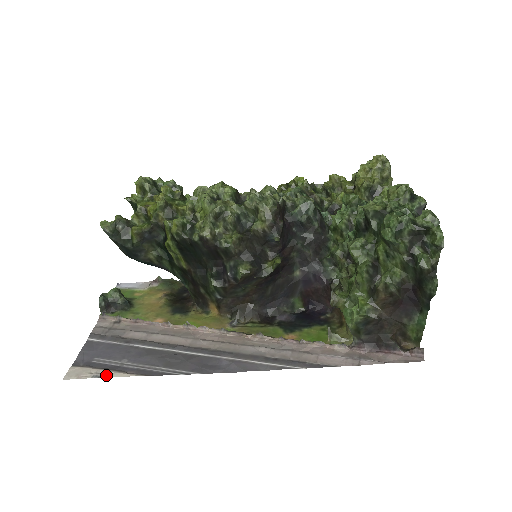
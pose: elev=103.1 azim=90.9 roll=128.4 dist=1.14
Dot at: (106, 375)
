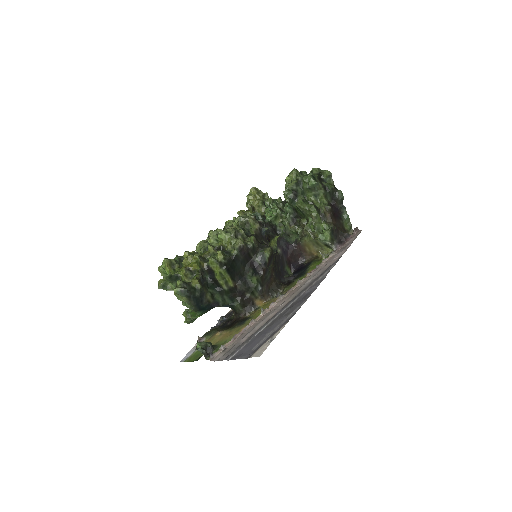
Dot at: (274, 337)
